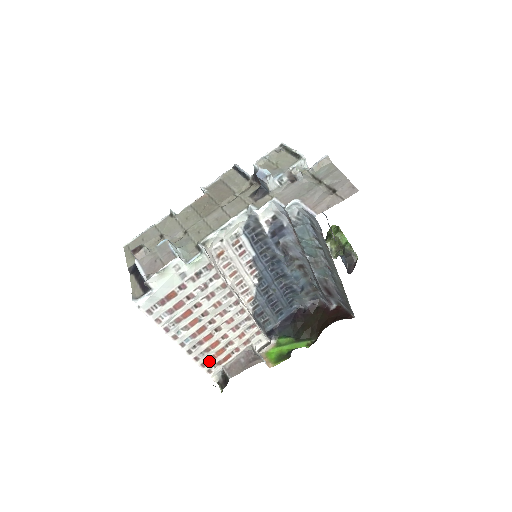
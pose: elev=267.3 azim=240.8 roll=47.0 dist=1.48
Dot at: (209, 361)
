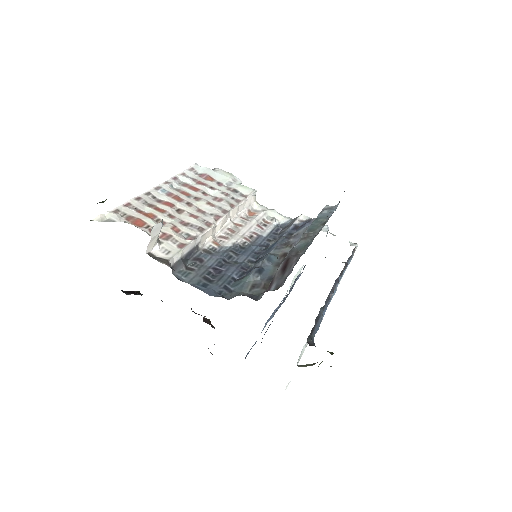
Dot at: (133, 209)
